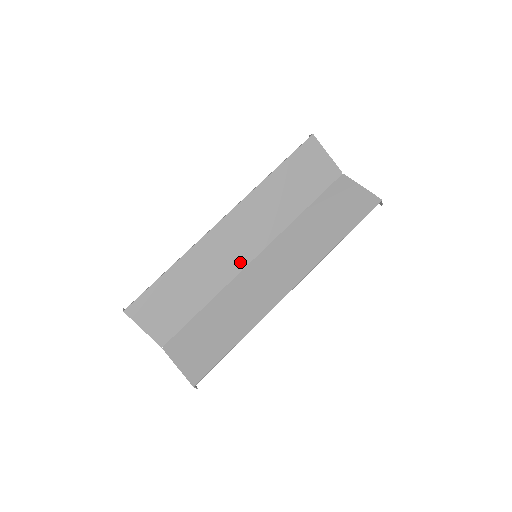
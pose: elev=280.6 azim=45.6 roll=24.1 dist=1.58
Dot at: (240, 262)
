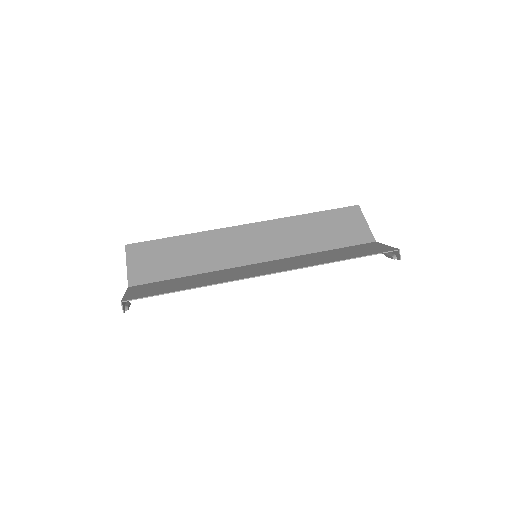
Dot at: (241, 260)
